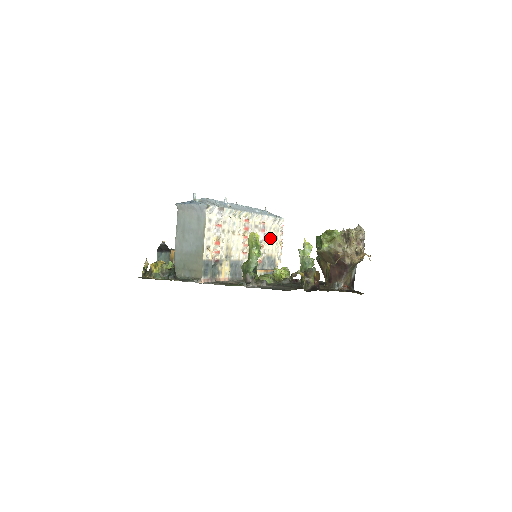
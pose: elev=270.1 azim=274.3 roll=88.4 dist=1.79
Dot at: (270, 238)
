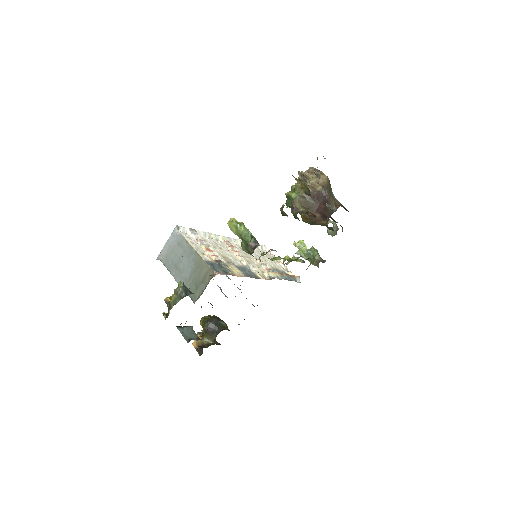
Dot at: (264, 258)
